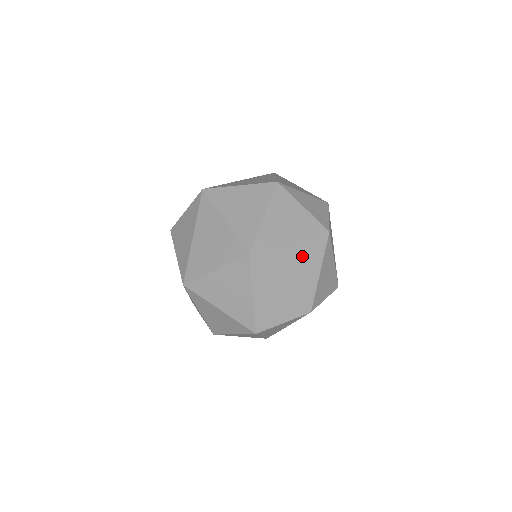
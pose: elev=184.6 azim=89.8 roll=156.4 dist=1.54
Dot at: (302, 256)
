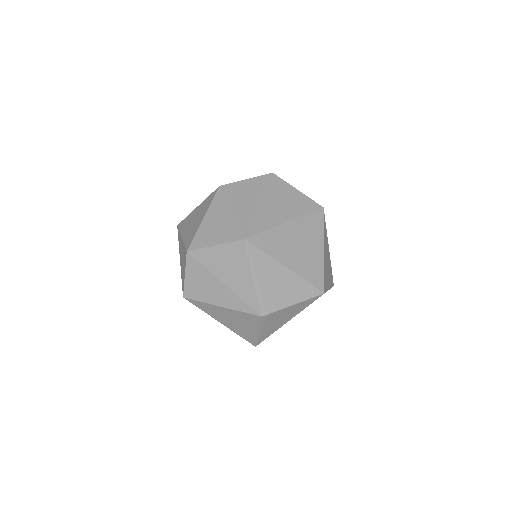
Dot at: occluded
